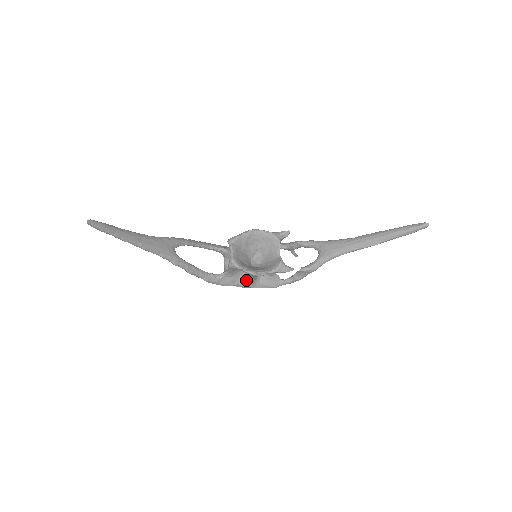
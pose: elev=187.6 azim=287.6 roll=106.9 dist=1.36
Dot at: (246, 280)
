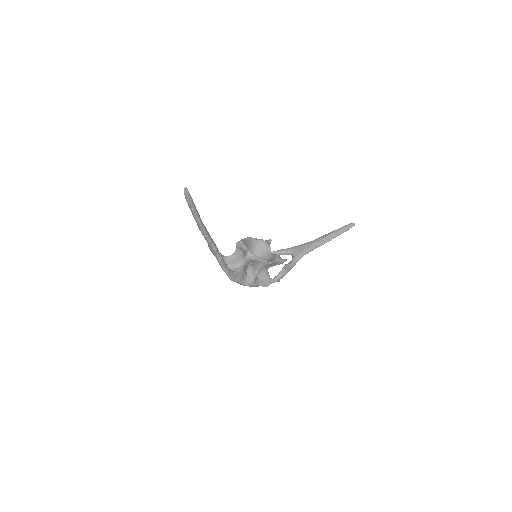
Dot at: (250, 278)
